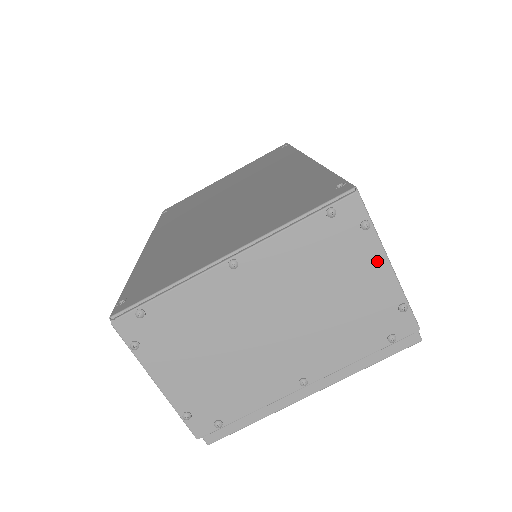
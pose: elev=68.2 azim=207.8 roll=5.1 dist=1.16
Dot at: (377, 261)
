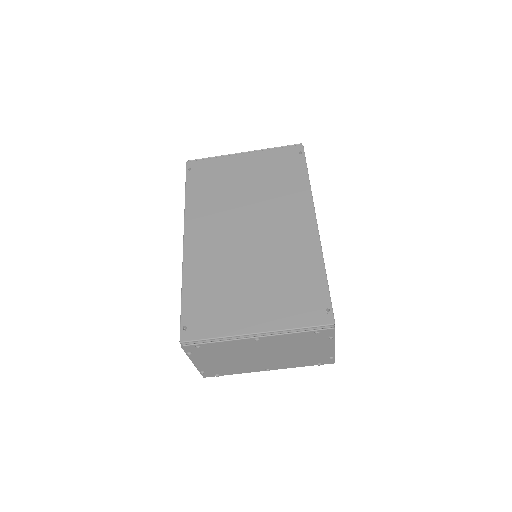
Dot at: (329, 346)
